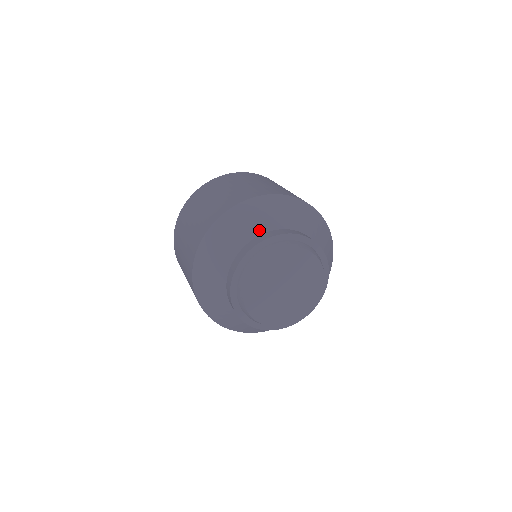
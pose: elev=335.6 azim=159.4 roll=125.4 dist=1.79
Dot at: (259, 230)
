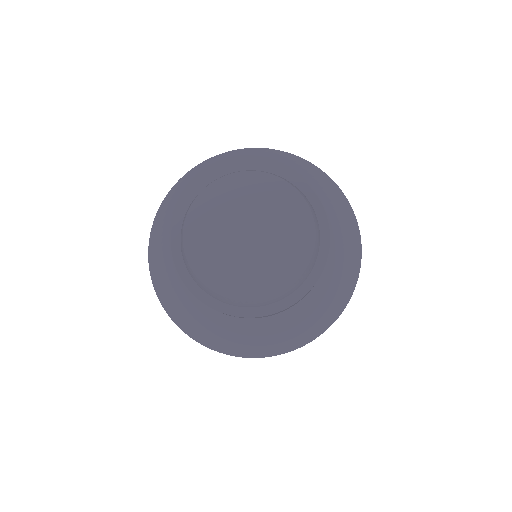
Dot at: occluded
